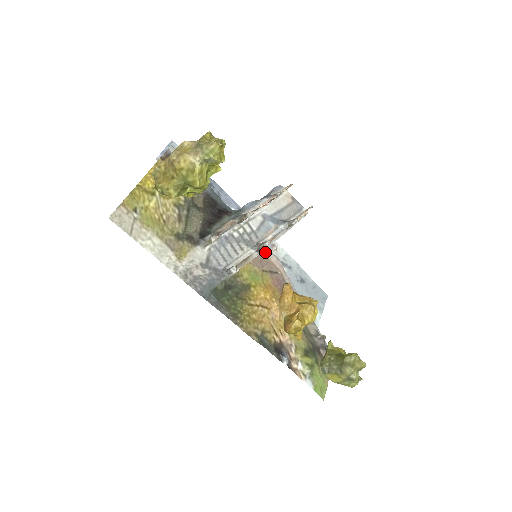
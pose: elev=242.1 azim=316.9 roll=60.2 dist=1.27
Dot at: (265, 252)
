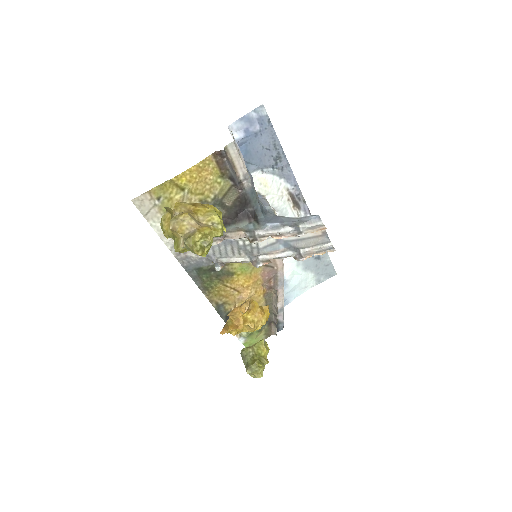
Dot at: occluded
